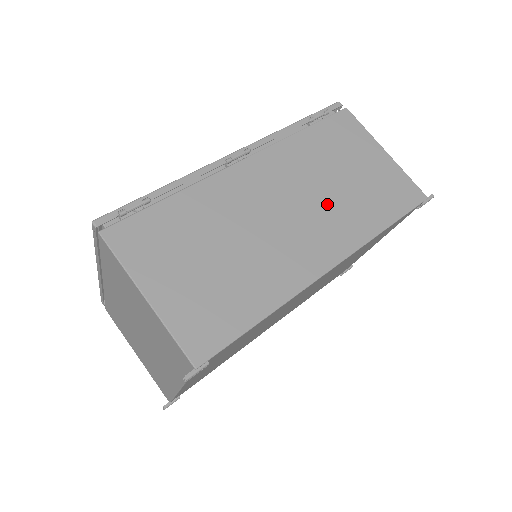
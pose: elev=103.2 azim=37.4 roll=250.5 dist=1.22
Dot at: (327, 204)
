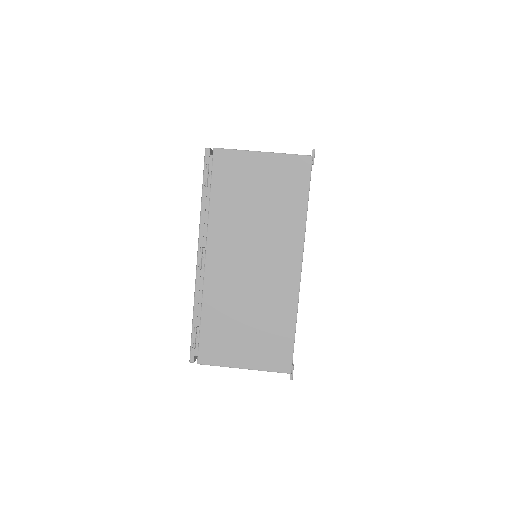
Dot at: (266, 233)
